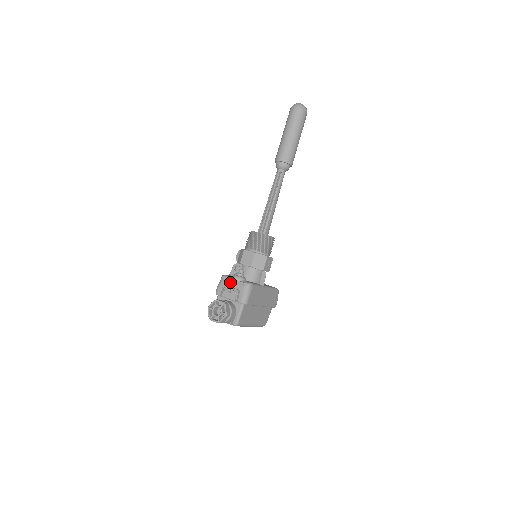
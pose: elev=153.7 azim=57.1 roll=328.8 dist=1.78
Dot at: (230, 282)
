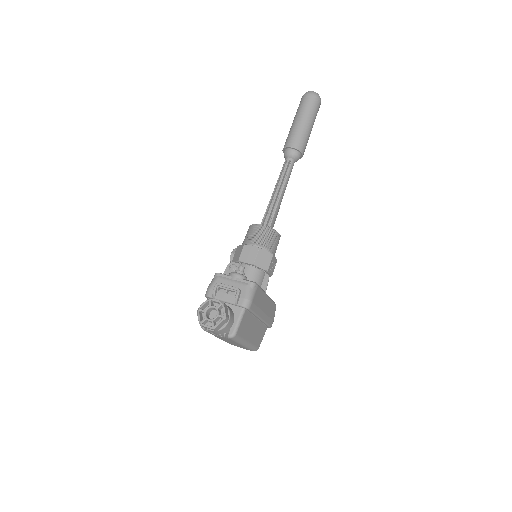
Dot at: (227, 280)
